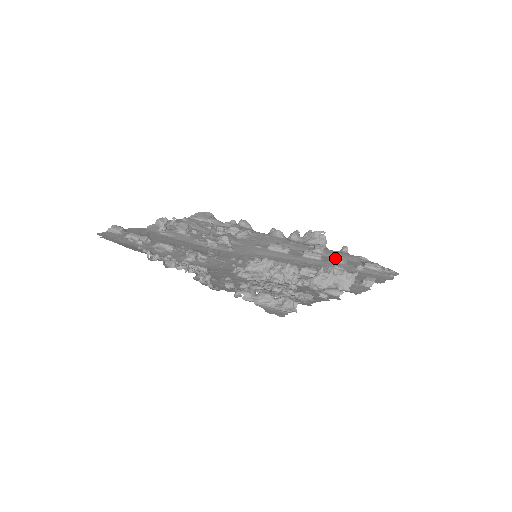
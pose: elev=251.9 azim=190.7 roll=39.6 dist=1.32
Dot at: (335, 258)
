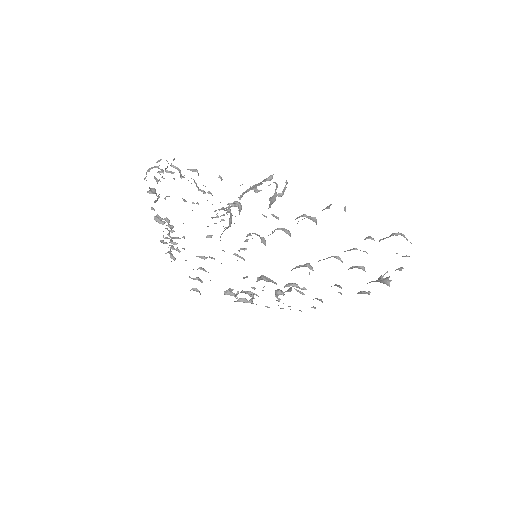
Dot at: (349, 250)
